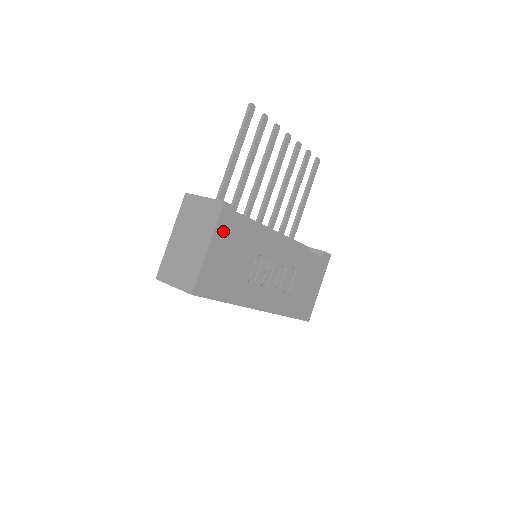
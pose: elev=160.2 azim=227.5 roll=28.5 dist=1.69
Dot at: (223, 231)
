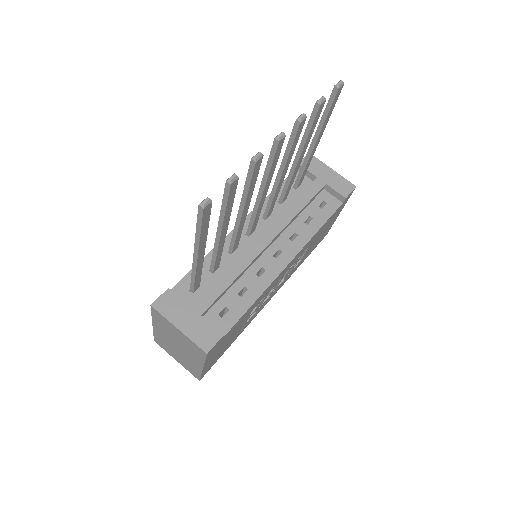
Dot at: (214, 352)
